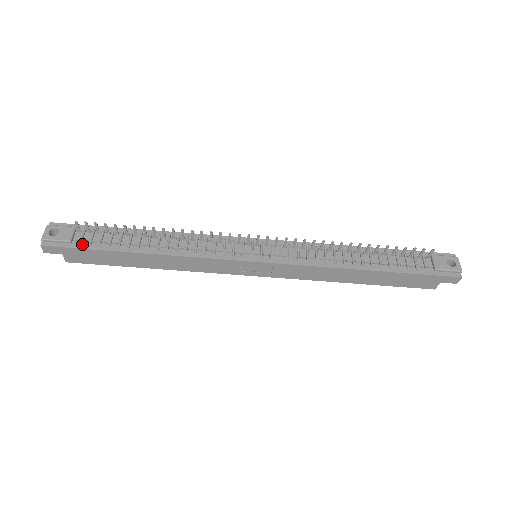
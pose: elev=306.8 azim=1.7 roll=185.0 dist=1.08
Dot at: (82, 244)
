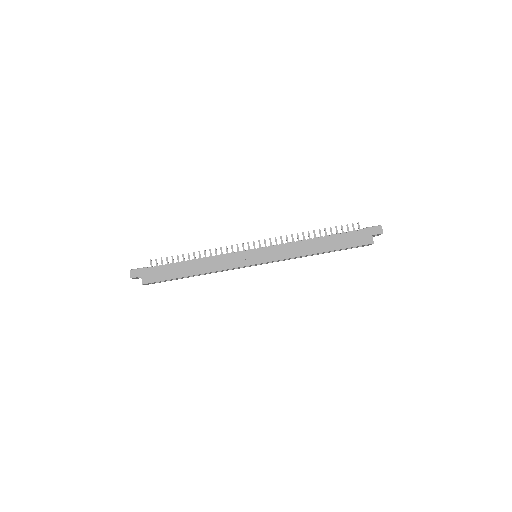
Dot at: (153, 267)
